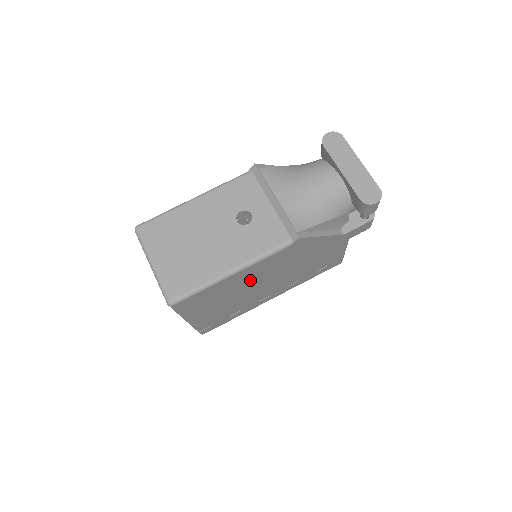
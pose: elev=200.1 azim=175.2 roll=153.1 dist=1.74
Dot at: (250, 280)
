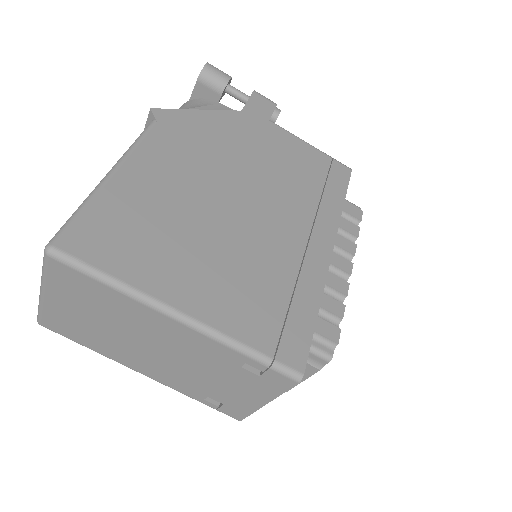
Dot at: (180, 192)
